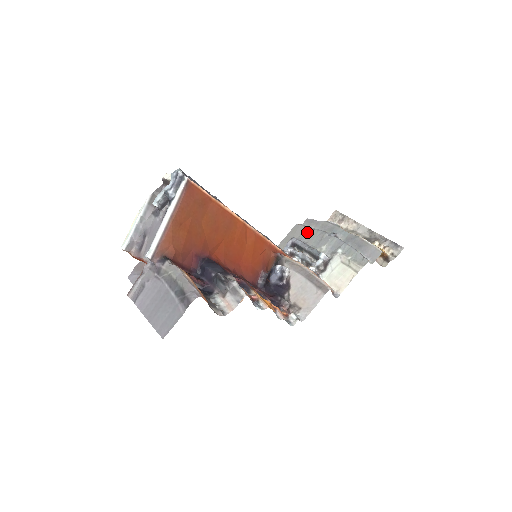
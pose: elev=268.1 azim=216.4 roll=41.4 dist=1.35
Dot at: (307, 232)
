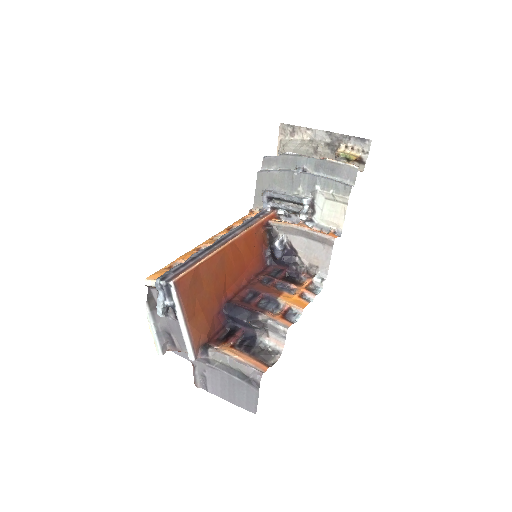
Dot at: (274, 178)
